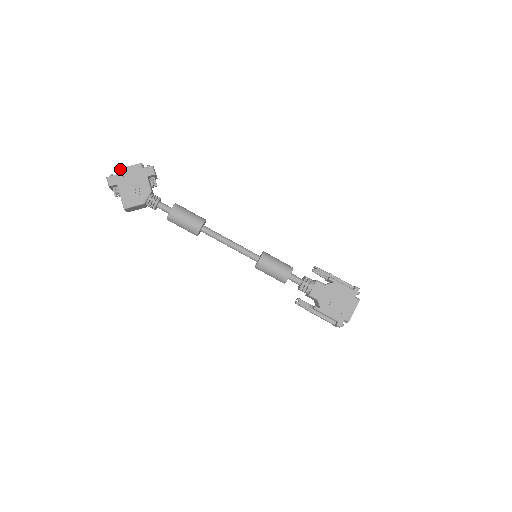
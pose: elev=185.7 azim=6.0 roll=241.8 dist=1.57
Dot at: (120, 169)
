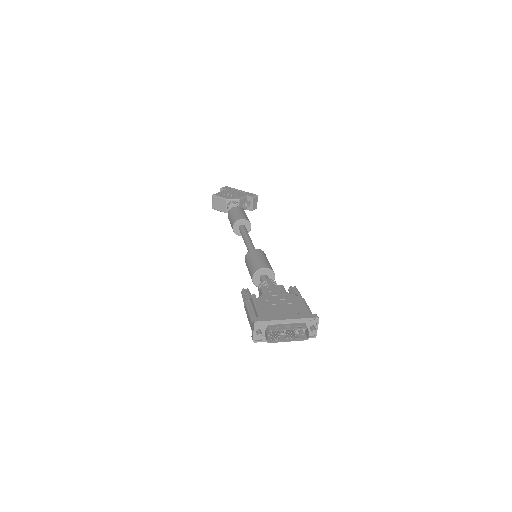
Dot at: occluded
